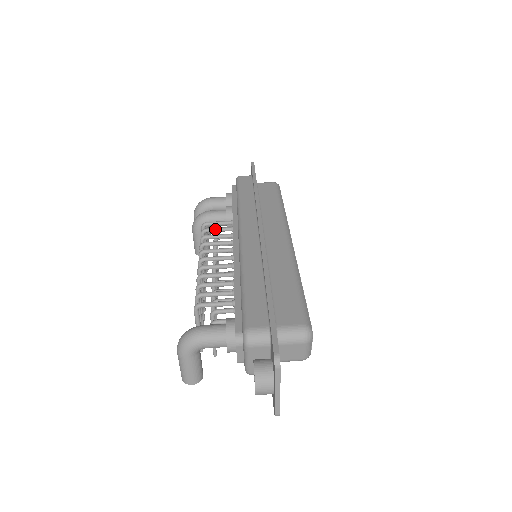
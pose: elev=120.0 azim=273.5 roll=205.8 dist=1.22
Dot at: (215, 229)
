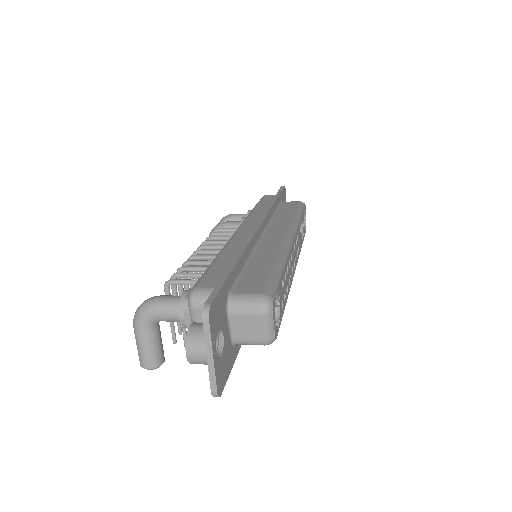
Dot at: (223, 233)
